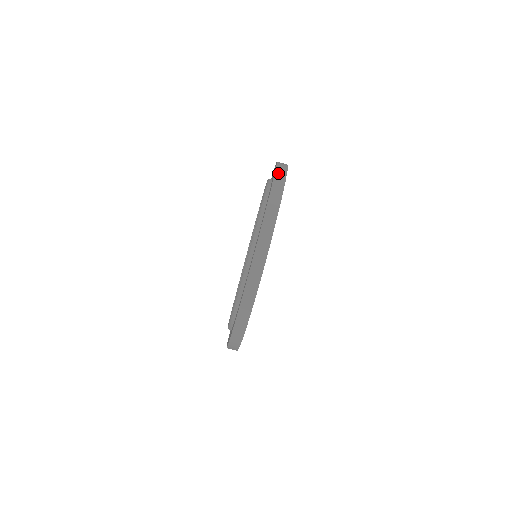
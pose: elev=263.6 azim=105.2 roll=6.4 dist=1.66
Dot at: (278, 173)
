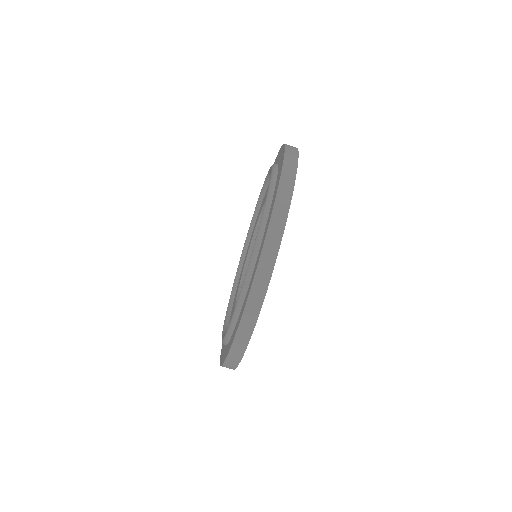
Dot at: (283, 182)
